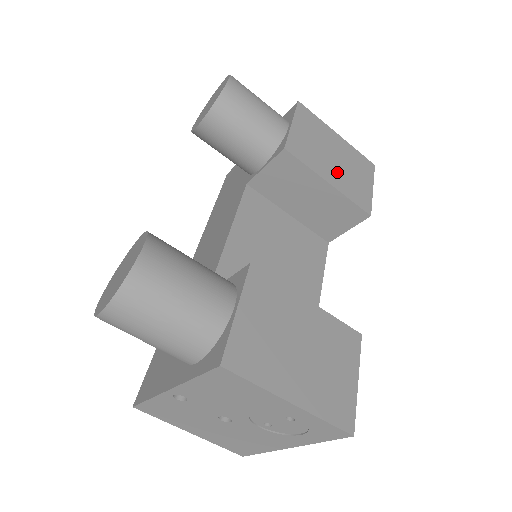
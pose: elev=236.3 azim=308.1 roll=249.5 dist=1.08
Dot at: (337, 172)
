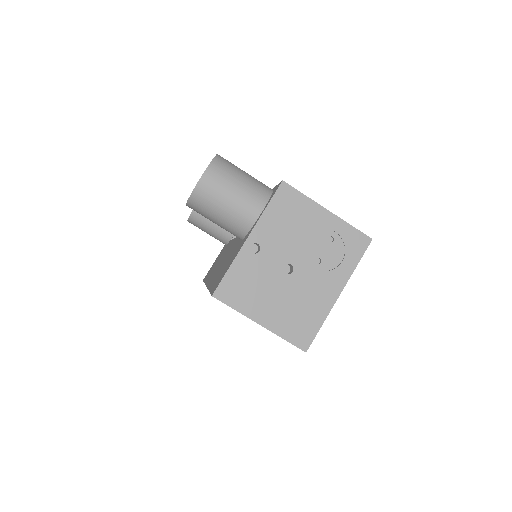
Dot at: occluded
